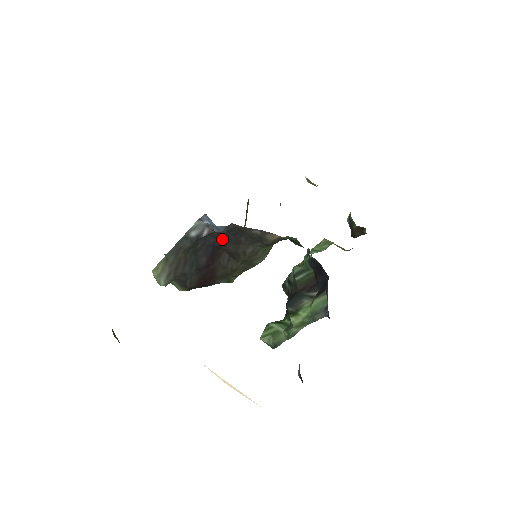
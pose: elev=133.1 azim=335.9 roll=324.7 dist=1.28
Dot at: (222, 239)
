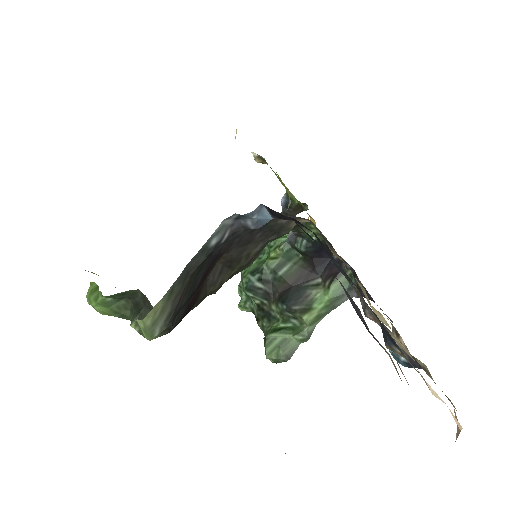
Dot at: (231, 242)
